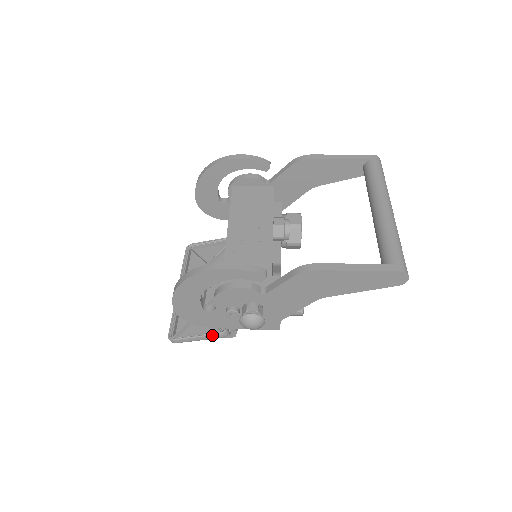
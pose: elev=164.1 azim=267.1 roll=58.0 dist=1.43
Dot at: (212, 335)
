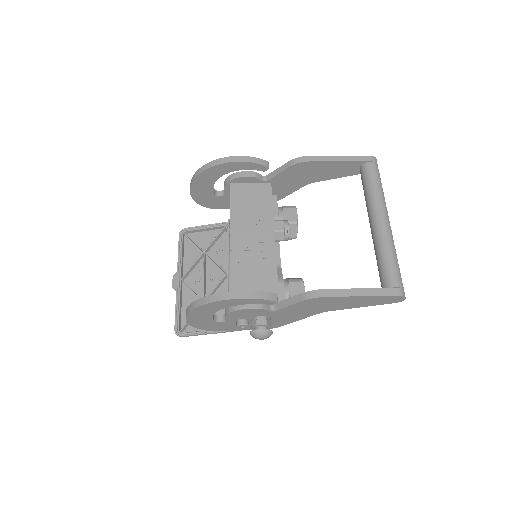
Dot at: (217, 331)
